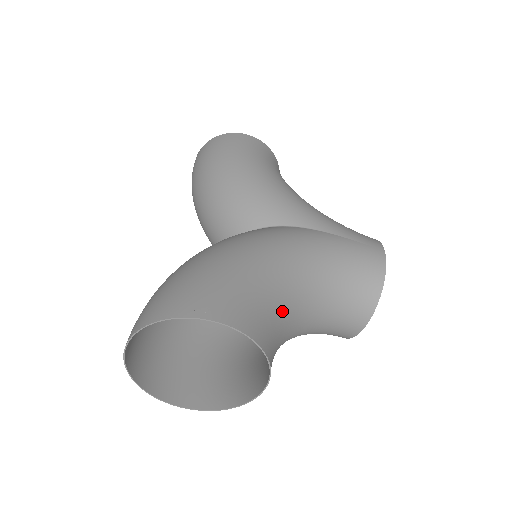
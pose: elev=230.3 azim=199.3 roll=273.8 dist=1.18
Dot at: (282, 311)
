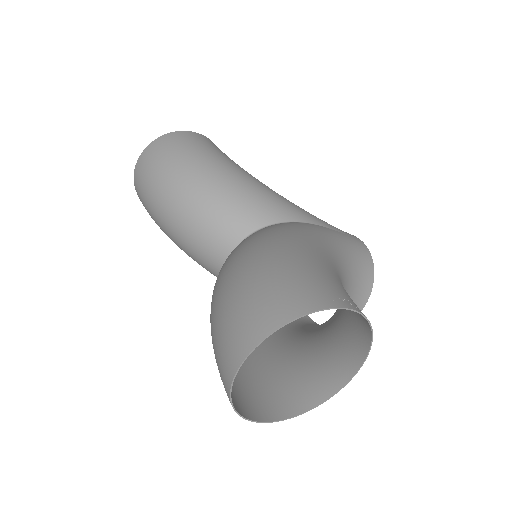
Dot at: occluded
